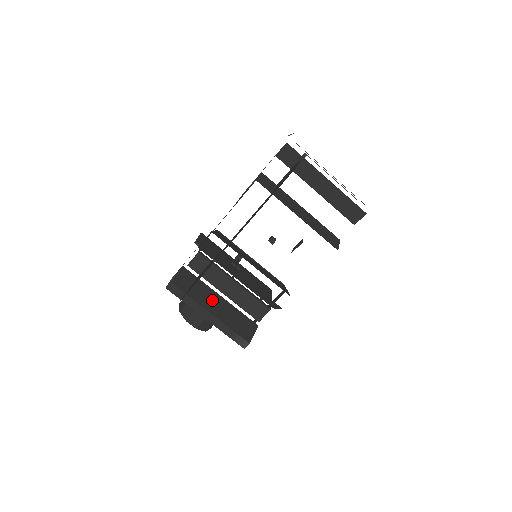
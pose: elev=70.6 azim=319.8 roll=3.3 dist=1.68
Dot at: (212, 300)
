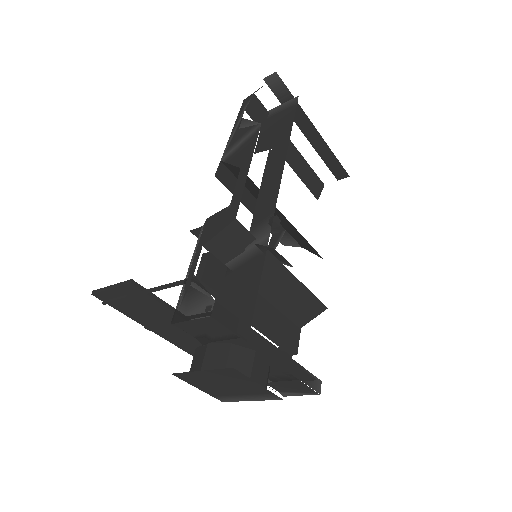
Dot at: occluded
